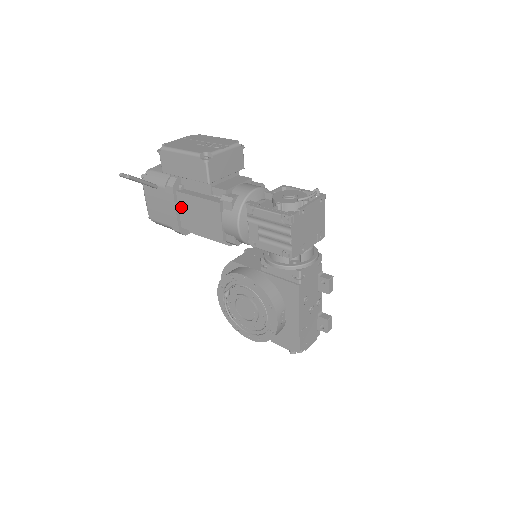
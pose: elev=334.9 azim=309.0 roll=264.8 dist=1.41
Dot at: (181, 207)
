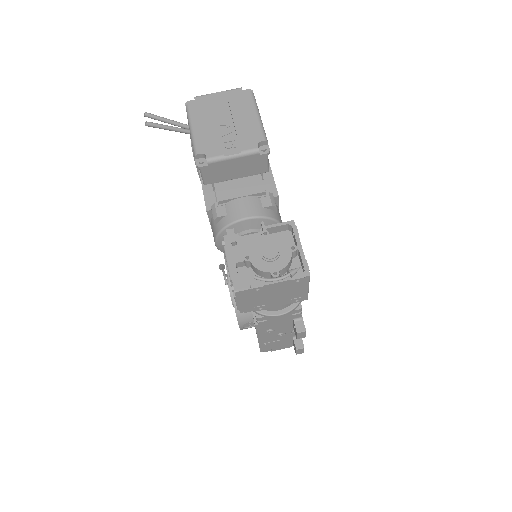
Dot at: occluded
